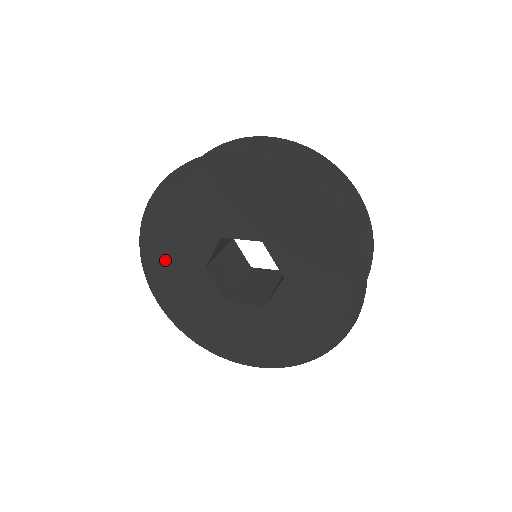
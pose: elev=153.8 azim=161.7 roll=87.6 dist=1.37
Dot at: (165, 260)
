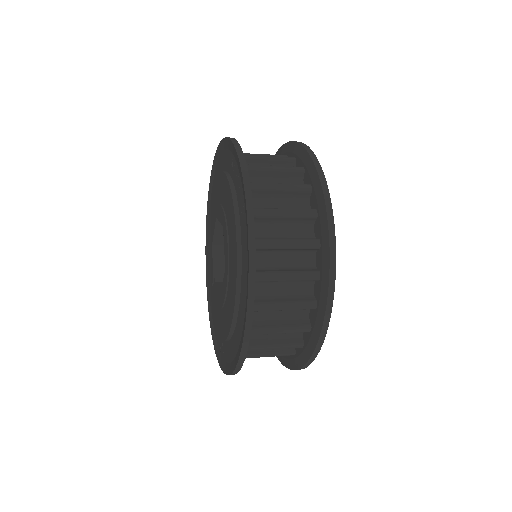
Dot at: occluded
